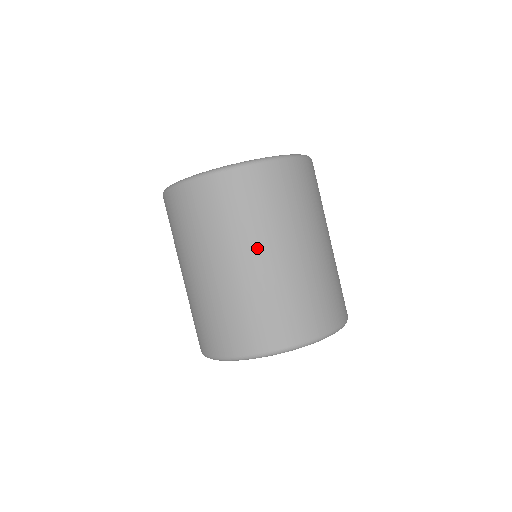
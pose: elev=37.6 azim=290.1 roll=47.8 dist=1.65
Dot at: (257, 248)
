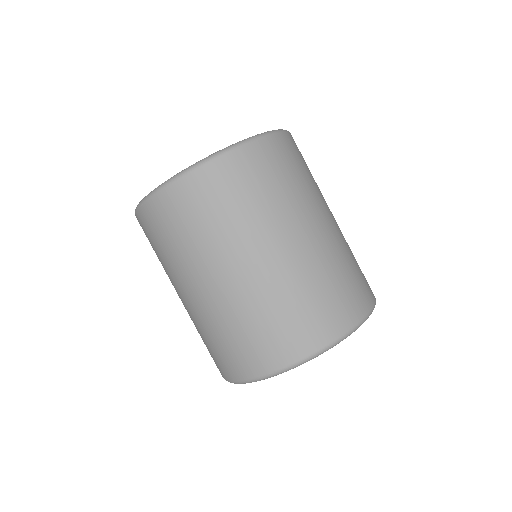
Dot at: (257, 246)
